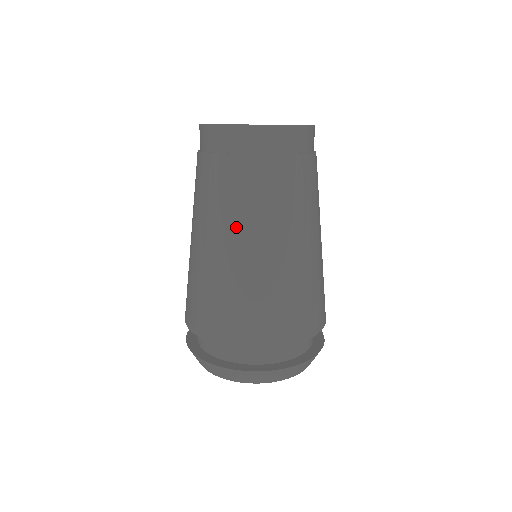
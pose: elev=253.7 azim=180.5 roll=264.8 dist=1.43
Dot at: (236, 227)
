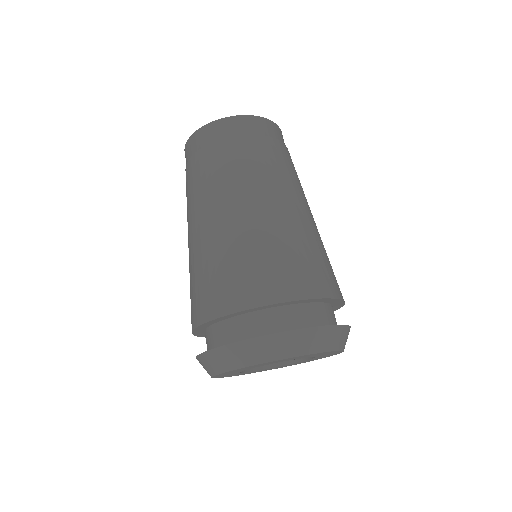
Dot at: (218, 198)
